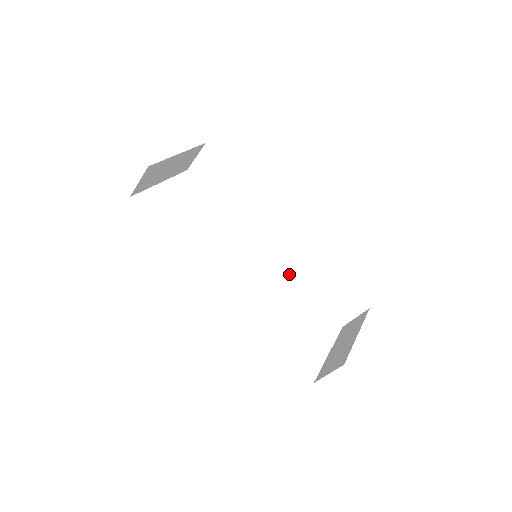
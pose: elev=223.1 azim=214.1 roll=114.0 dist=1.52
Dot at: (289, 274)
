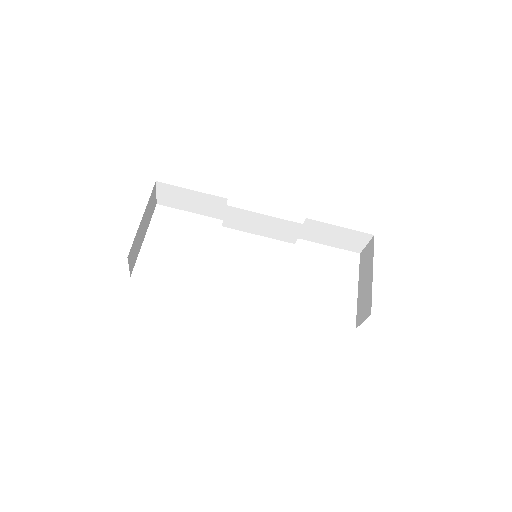
Dot at: (292, 241)
